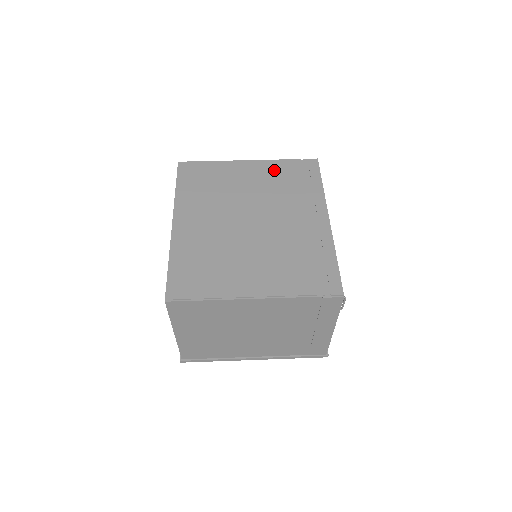
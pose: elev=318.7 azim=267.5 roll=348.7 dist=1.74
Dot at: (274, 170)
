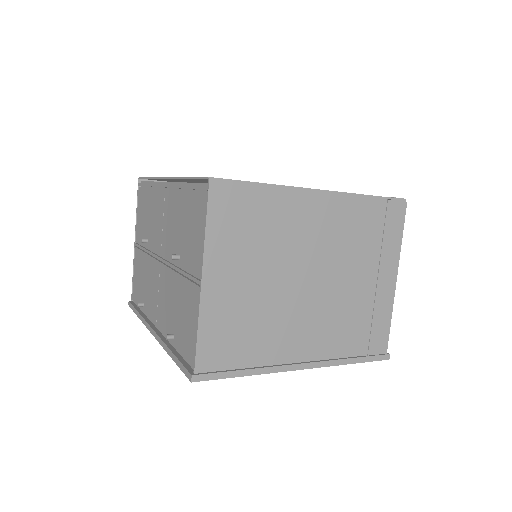
Dot at: occluded
